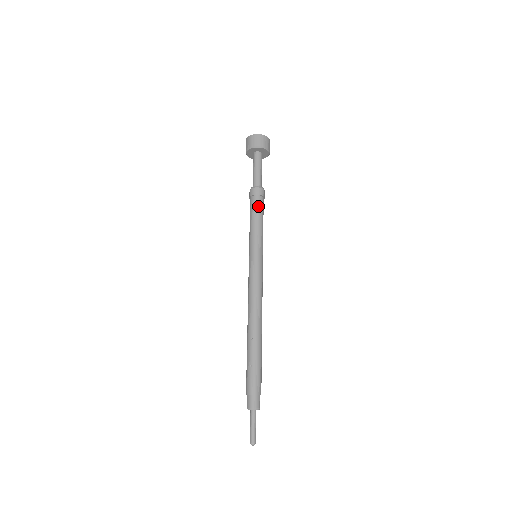
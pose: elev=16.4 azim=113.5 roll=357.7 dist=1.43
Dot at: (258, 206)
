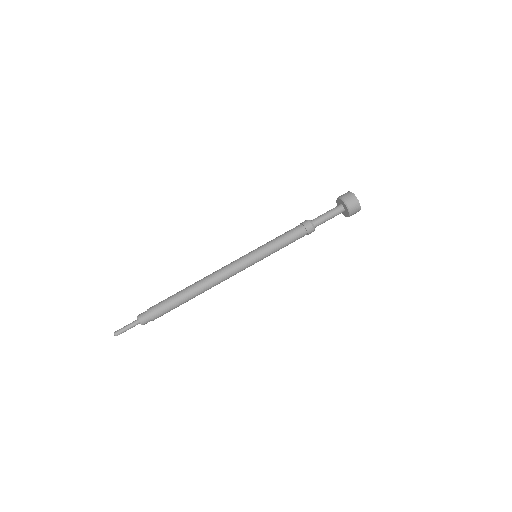
Dot at: (293, 229)
